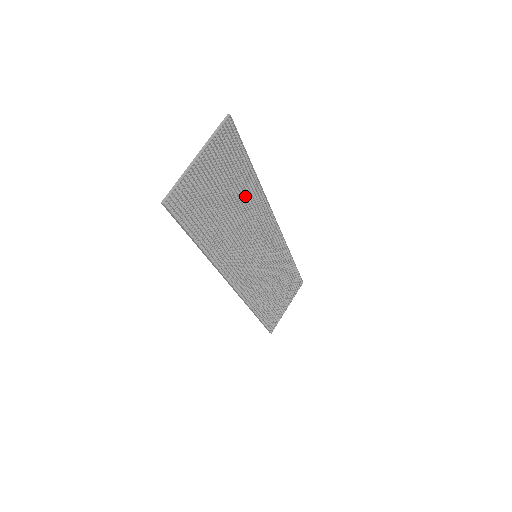
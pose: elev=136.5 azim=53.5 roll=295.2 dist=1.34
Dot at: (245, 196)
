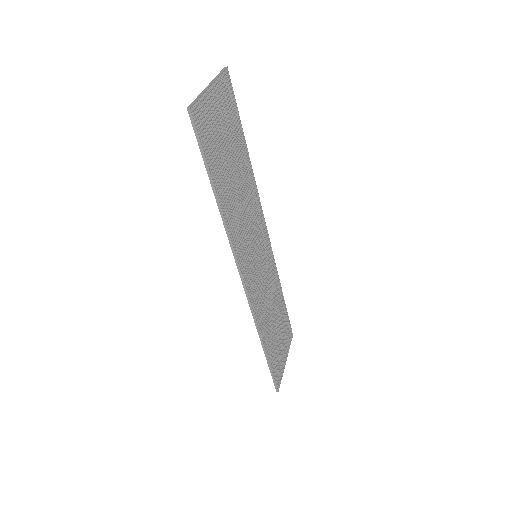
Dot at: (242, 168)
